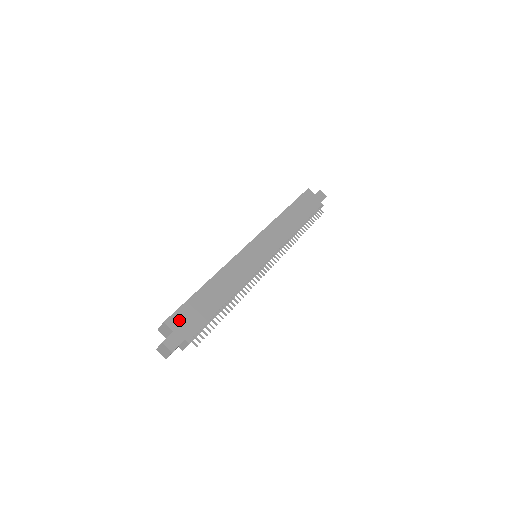
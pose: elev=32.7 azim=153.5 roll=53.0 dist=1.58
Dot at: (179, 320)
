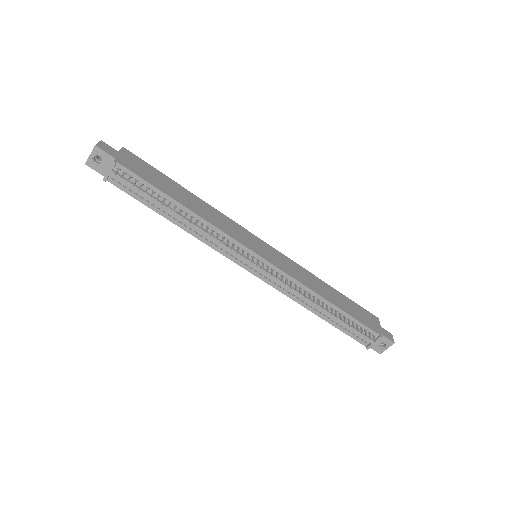
Dot at: (133, 159)
